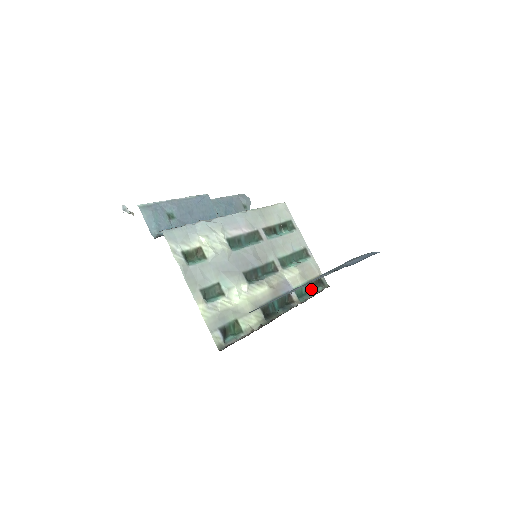
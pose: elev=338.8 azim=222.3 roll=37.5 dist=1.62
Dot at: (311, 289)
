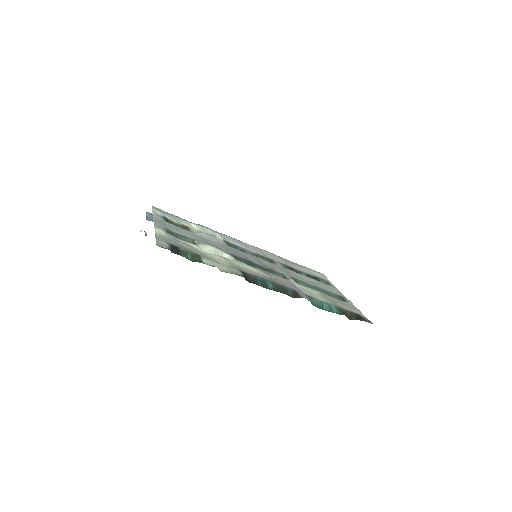
Dot at: (341, 314)
